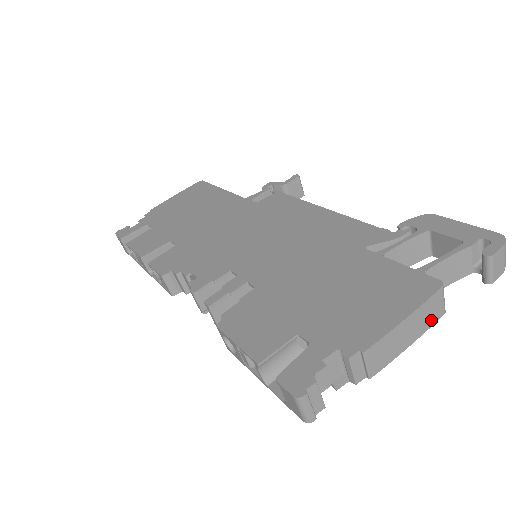
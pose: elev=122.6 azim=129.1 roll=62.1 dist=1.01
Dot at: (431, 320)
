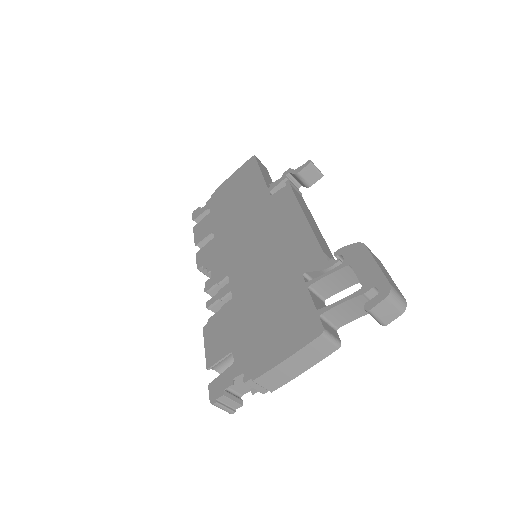
Dot at: (321, 355)
